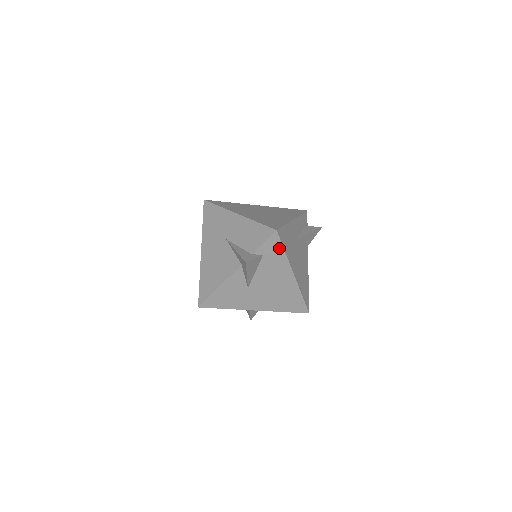
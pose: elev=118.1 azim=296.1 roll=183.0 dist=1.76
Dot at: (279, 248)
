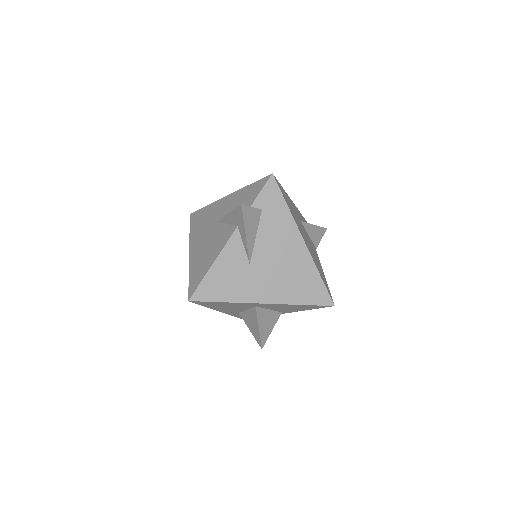
Dot at: (279, 200)
